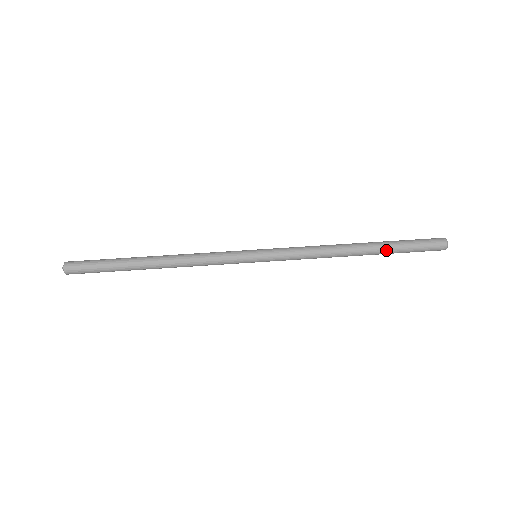
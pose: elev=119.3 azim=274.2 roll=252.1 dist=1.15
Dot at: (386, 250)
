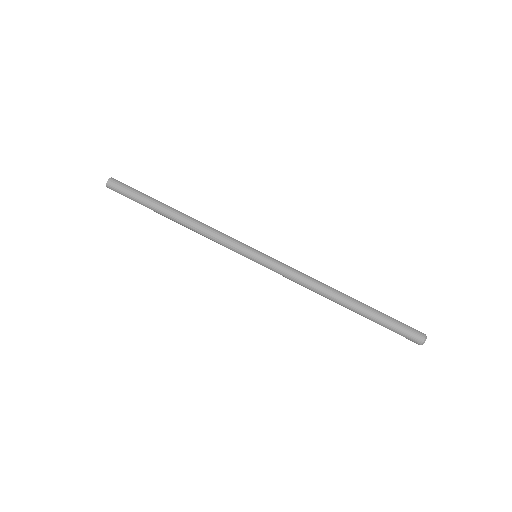
Dot at: (366, 314)
